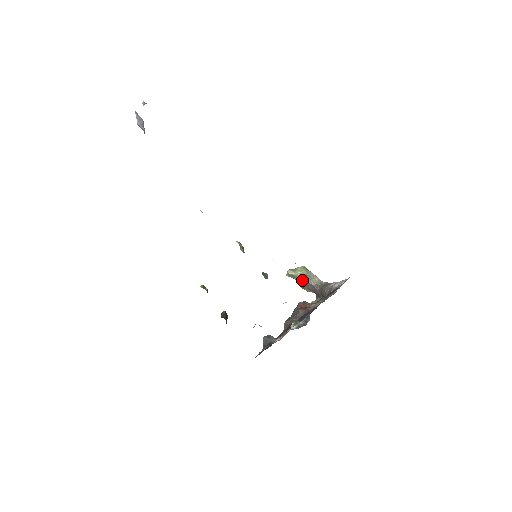
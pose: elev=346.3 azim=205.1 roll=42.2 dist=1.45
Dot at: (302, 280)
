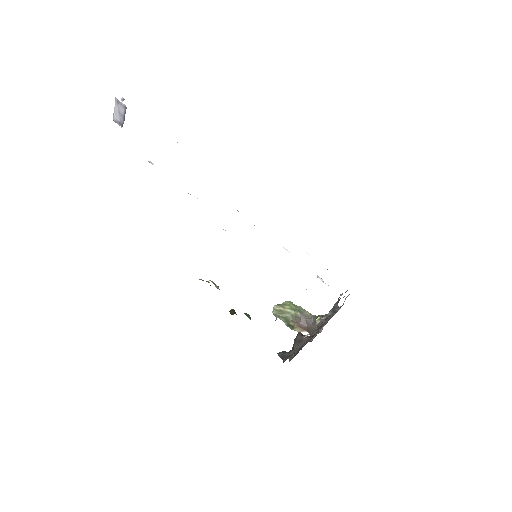
Dot at: (291, 316)
